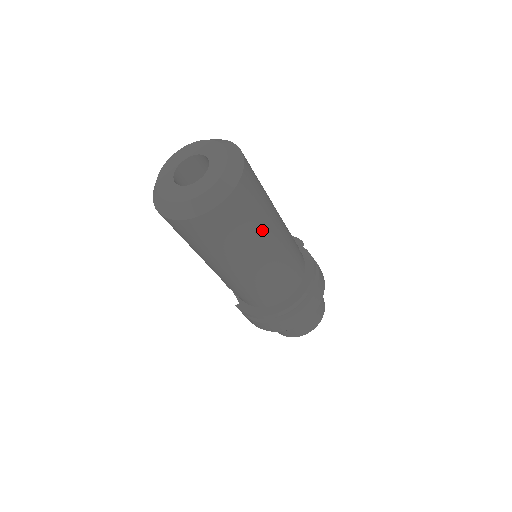
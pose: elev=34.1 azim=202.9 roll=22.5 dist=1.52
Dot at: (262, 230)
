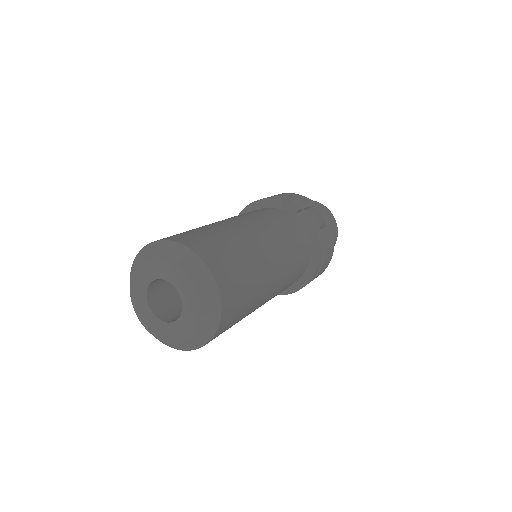
Dot at: (258, 298)
